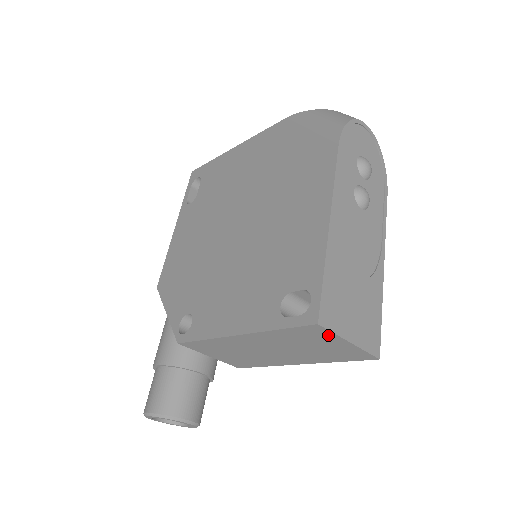
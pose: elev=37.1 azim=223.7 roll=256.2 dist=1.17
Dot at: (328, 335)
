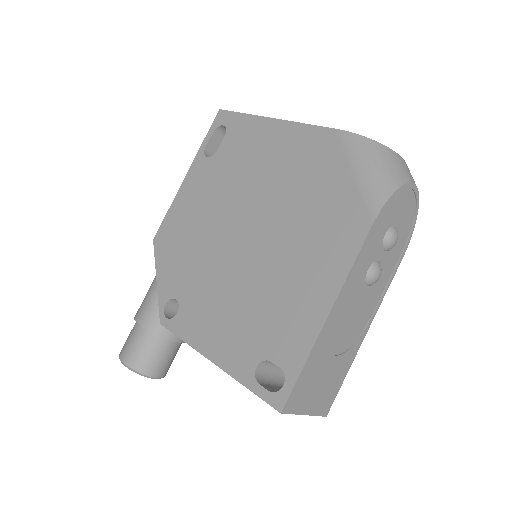
Dot at: occluded
